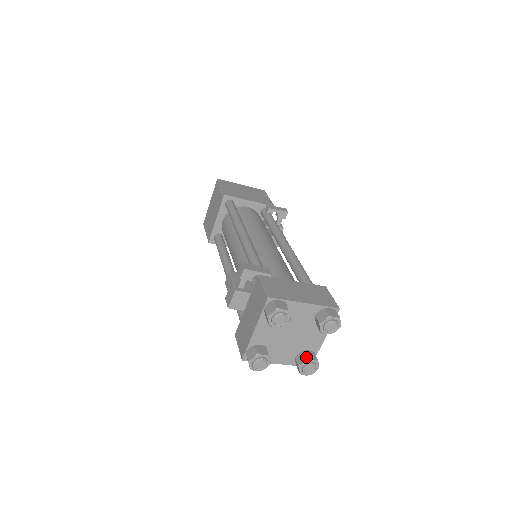
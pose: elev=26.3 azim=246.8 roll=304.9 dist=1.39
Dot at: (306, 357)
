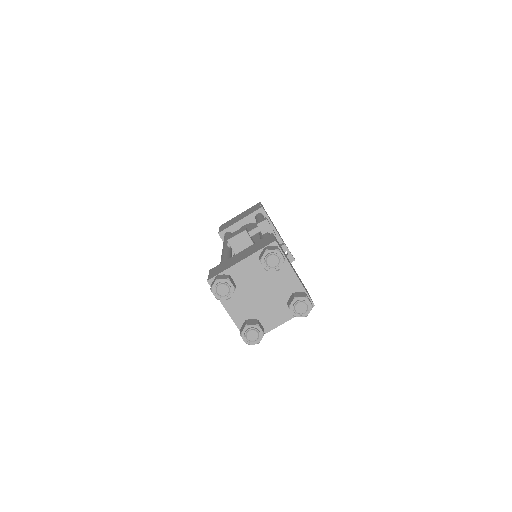
Dot at: (258, 323)
